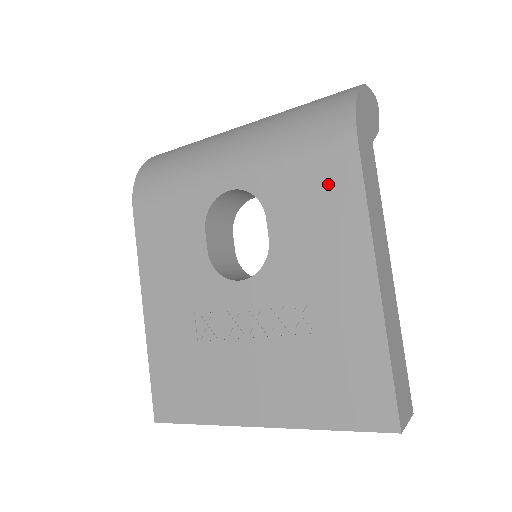
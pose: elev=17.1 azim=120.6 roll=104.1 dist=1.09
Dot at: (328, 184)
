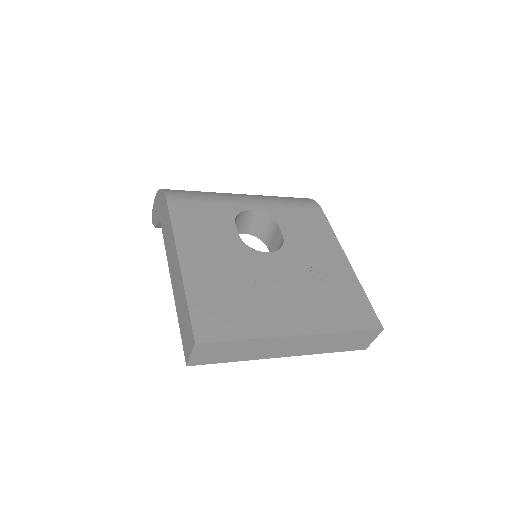
Dot at: (312, 220)
